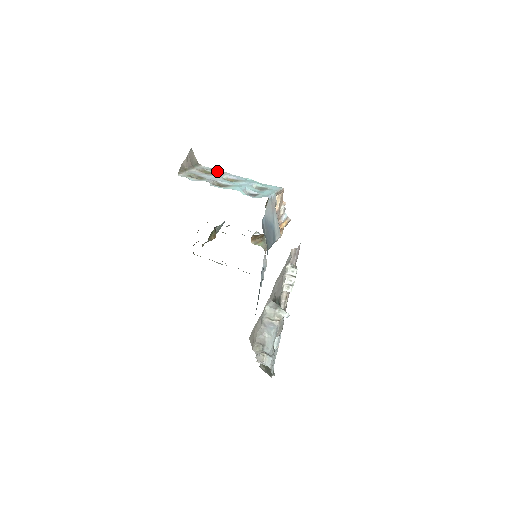
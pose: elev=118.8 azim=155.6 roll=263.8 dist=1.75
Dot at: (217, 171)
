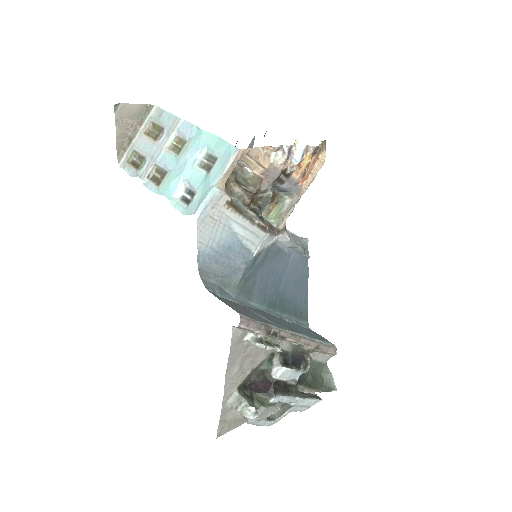
Dot at: (167, 119)
